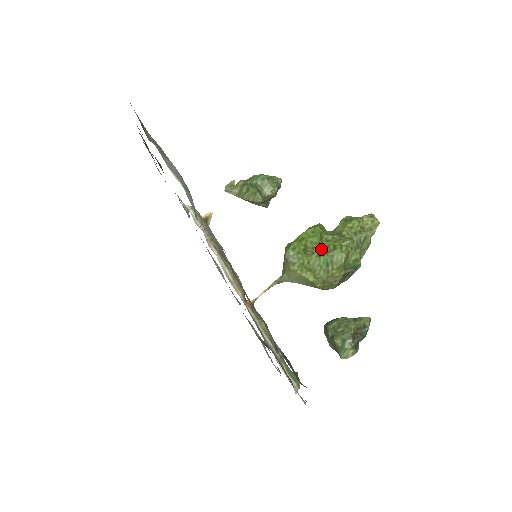
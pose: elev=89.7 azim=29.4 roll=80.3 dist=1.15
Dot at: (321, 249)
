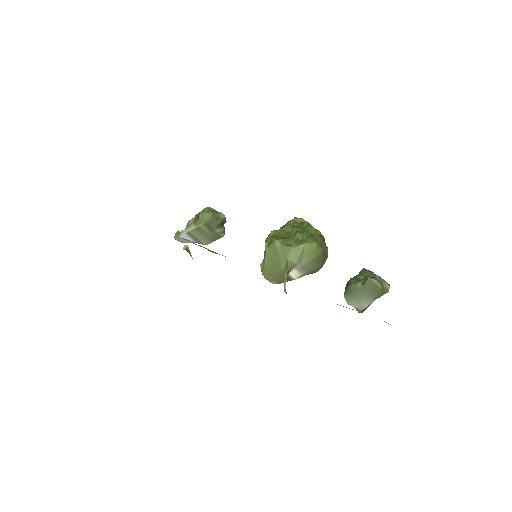
Dot at: (295, 233)
